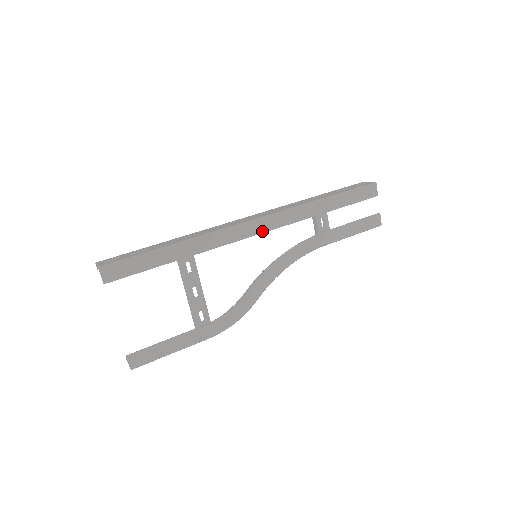
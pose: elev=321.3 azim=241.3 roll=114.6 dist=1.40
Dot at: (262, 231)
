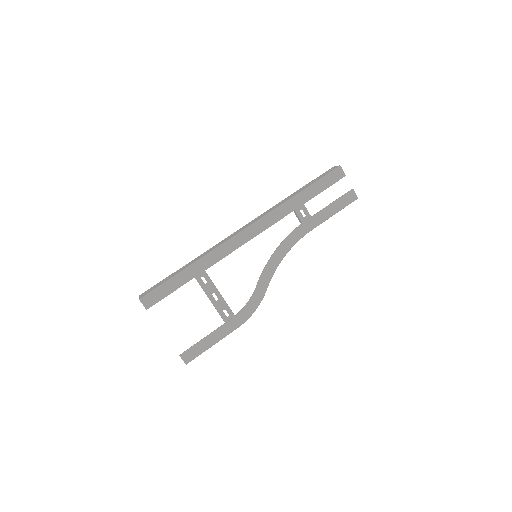
Dot at: (253, 236)
